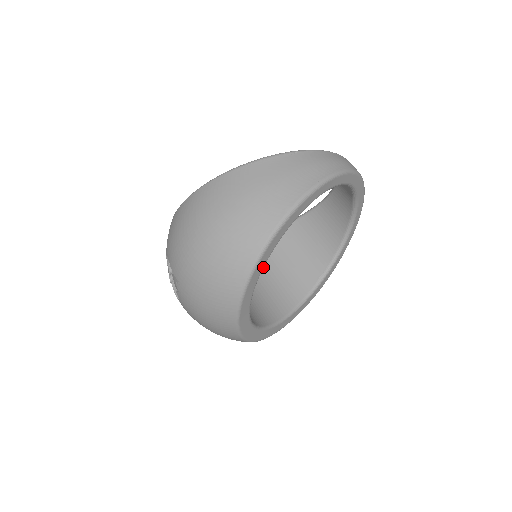
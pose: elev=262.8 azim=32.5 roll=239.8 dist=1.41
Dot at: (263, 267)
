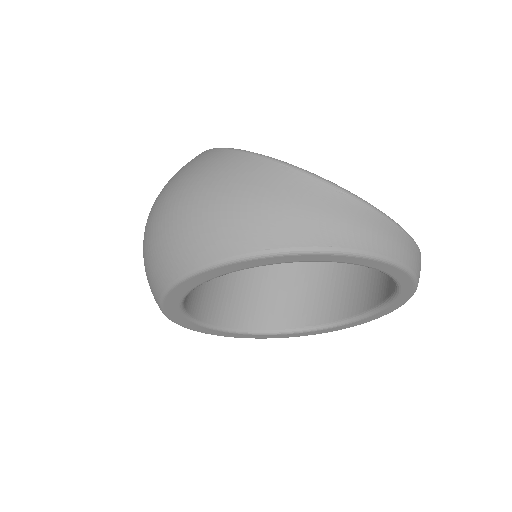
Dot at: (208, 280)
